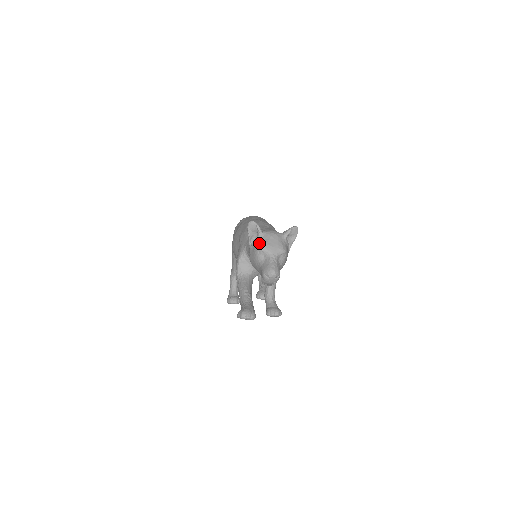
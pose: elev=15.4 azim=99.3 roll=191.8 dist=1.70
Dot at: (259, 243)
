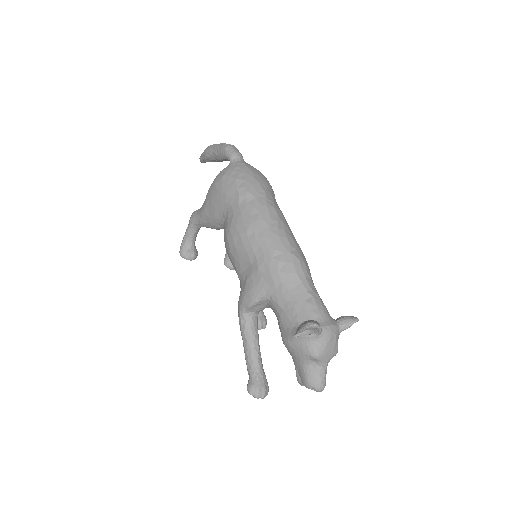
Dot at: (314, 348)
